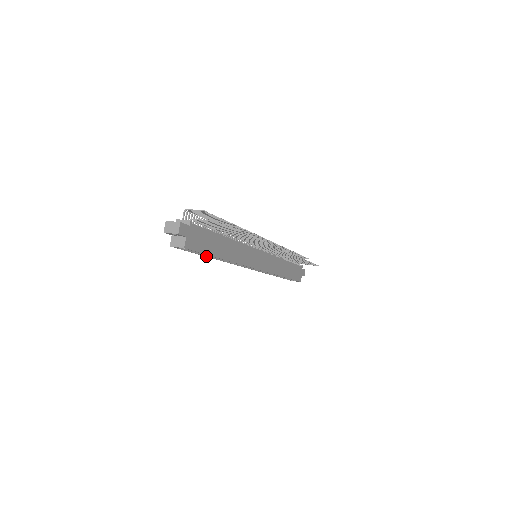
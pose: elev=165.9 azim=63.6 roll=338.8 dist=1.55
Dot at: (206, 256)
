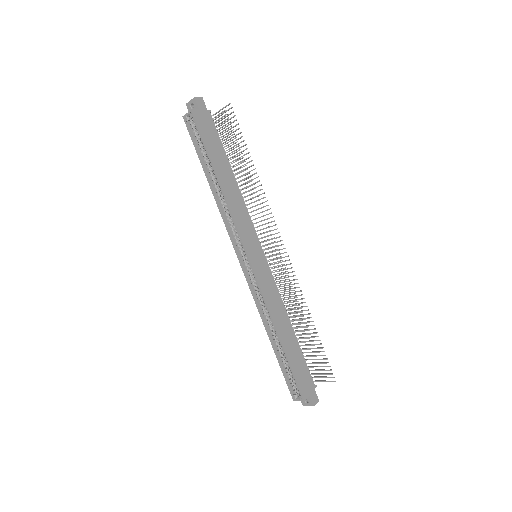
Dot at: (206, 173)
